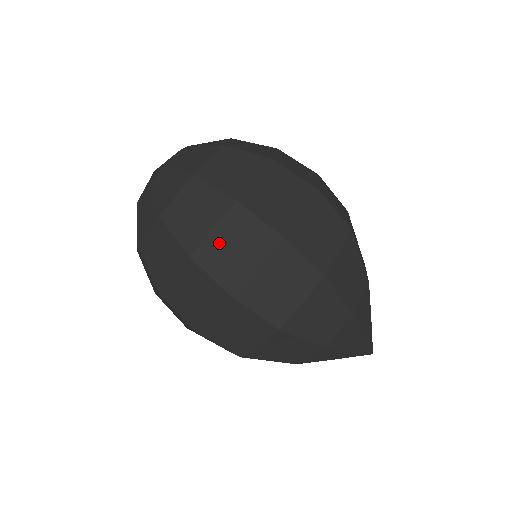
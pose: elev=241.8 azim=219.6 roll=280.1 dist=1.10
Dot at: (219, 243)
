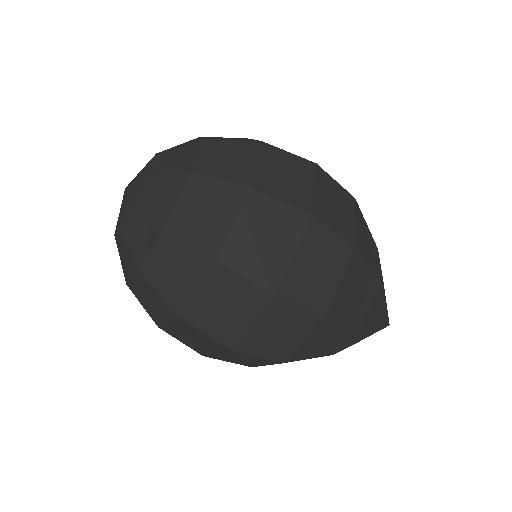
Dot at: (245, 237)
